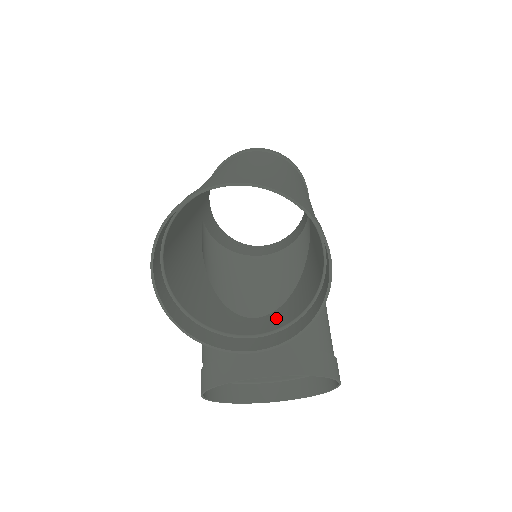
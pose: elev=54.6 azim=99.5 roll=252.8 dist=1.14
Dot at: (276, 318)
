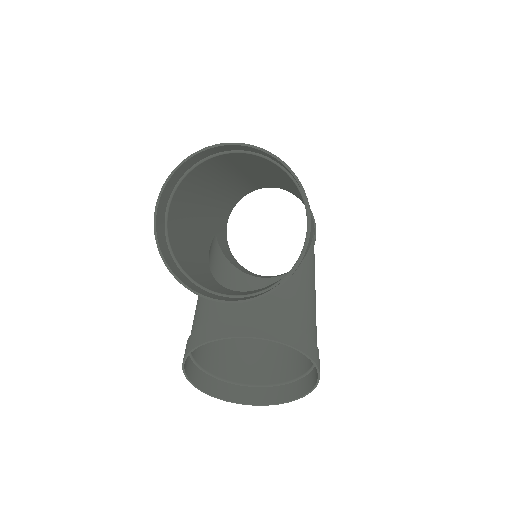
Dot at: (261, 289)
